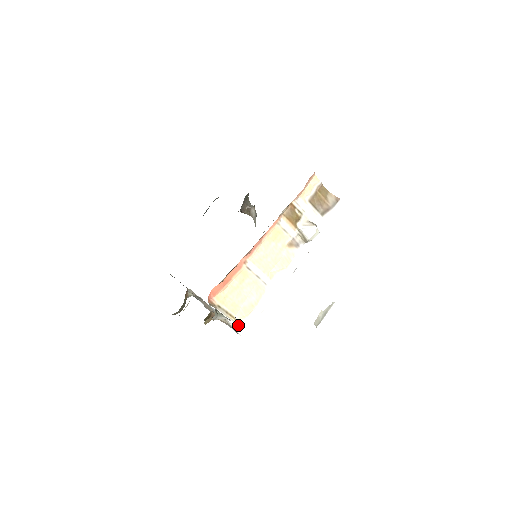
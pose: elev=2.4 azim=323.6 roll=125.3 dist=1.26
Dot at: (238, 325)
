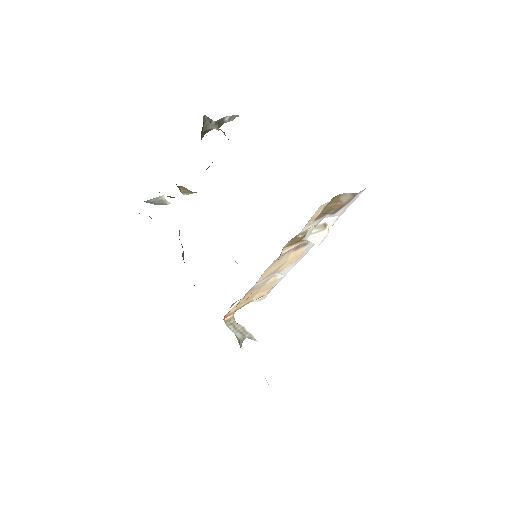
Dot at: (256, 300)
